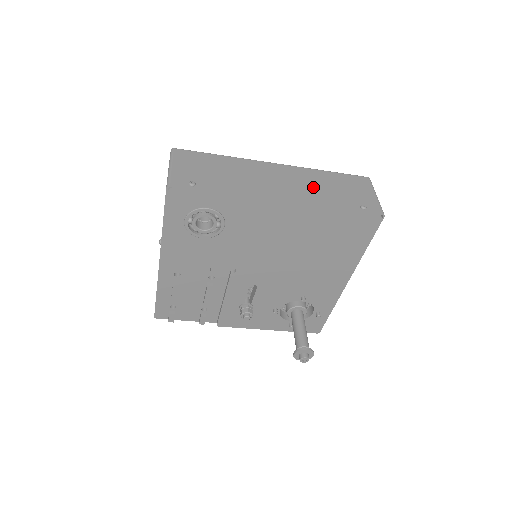
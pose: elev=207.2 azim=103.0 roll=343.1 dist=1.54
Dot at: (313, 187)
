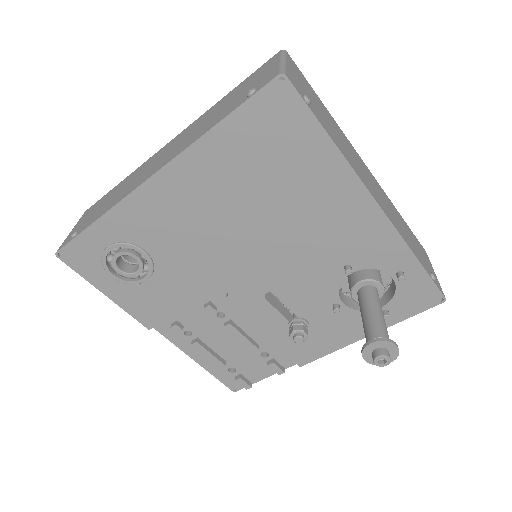
Dot at: (197, 129)
